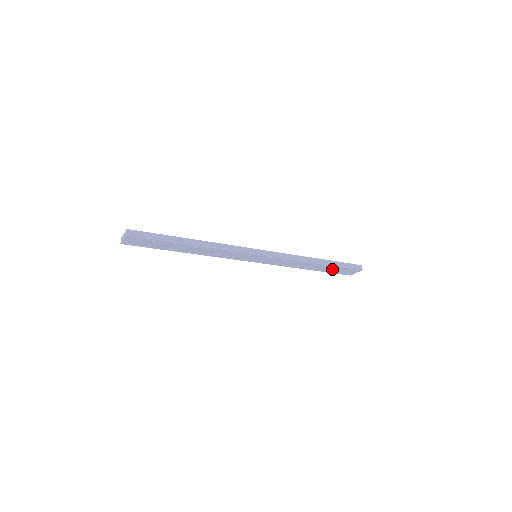
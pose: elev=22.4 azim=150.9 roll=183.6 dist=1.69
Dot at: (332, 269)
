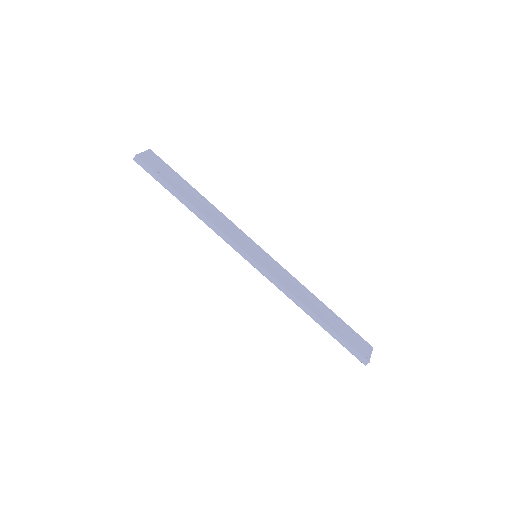
Dot at: occluded
